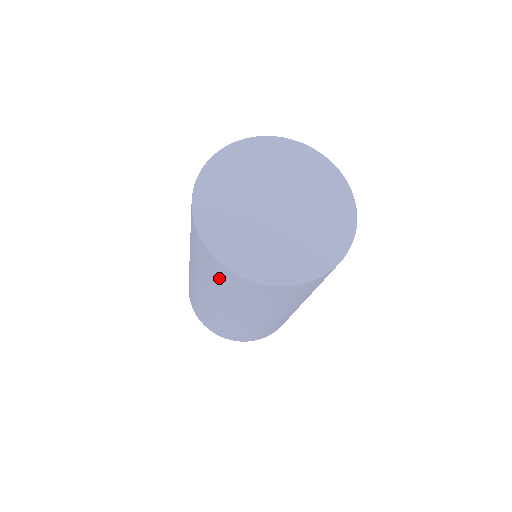
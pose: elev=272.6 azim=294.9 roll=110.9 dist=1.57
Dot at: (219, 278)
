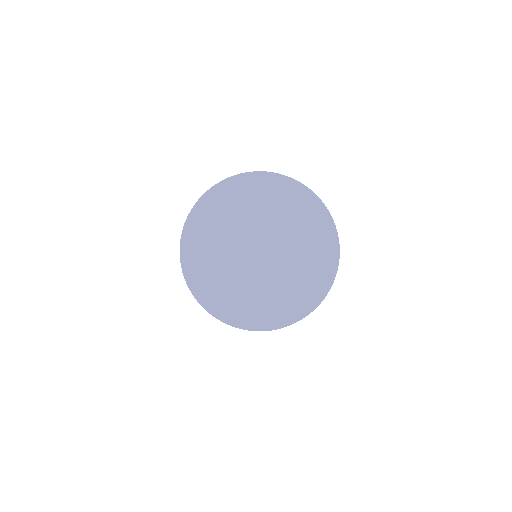
Dot at: occluded
